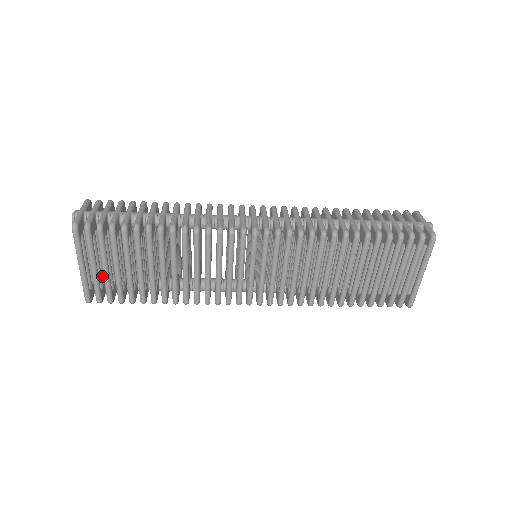
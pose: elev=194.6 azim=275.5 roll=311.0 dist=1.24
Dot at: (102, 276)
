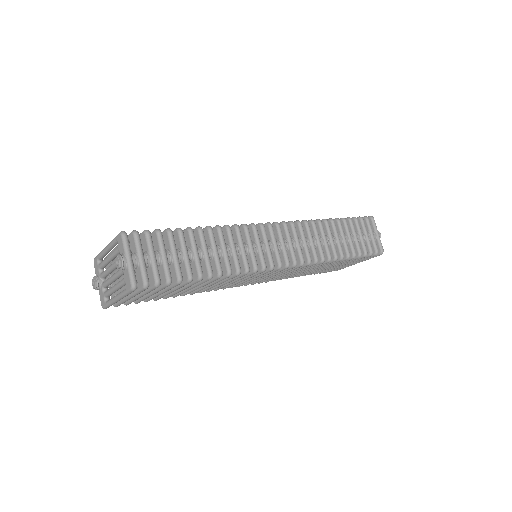
Dot at: occluded
